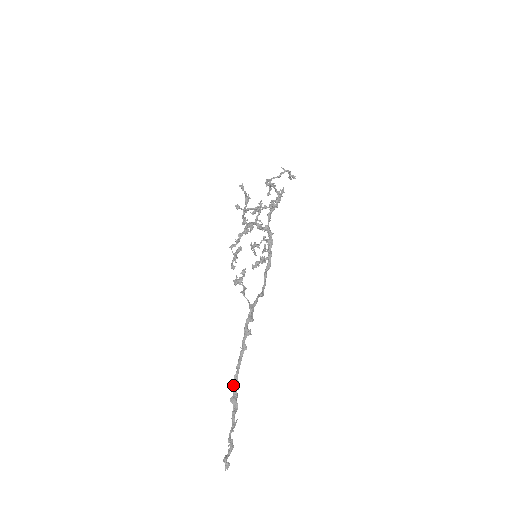
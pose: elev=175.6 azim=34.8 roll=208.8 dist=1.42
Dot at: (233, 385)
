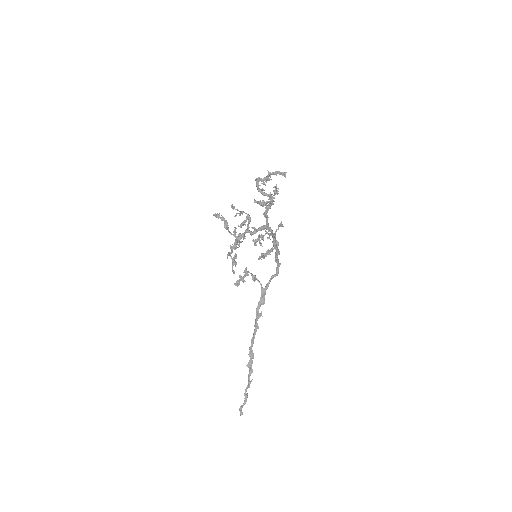
Dot at: occluded
